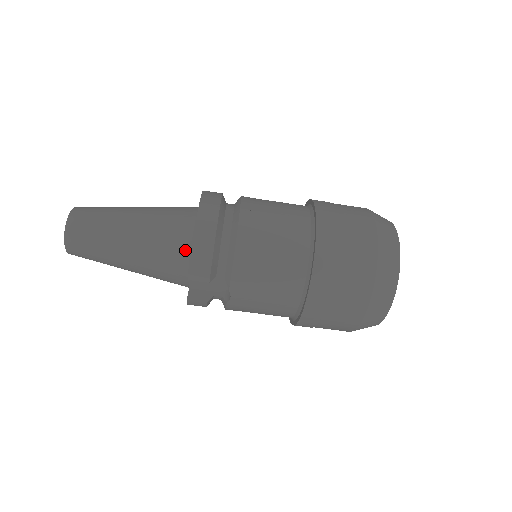
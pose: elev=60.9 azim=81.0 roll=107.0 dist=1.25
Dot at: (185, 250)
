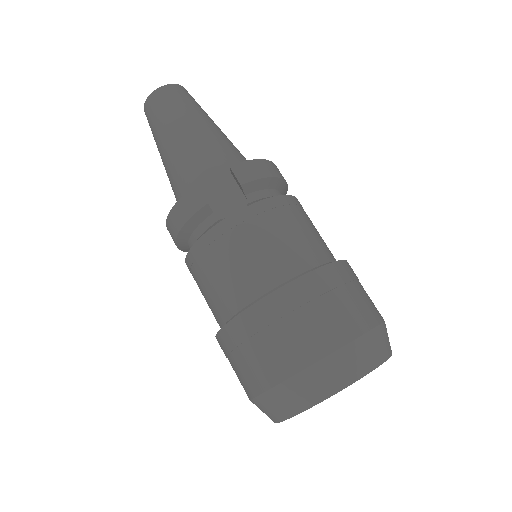
Dot at: occluded
